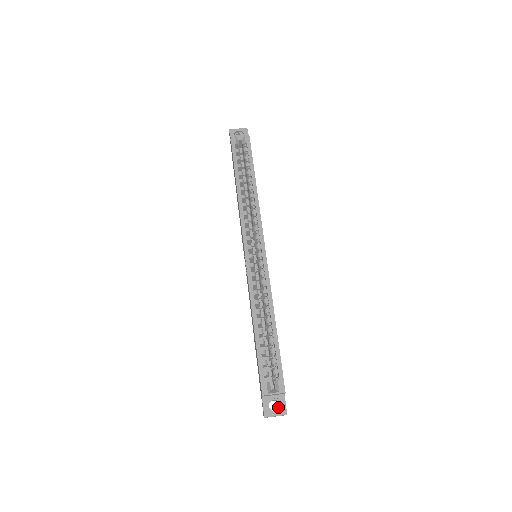
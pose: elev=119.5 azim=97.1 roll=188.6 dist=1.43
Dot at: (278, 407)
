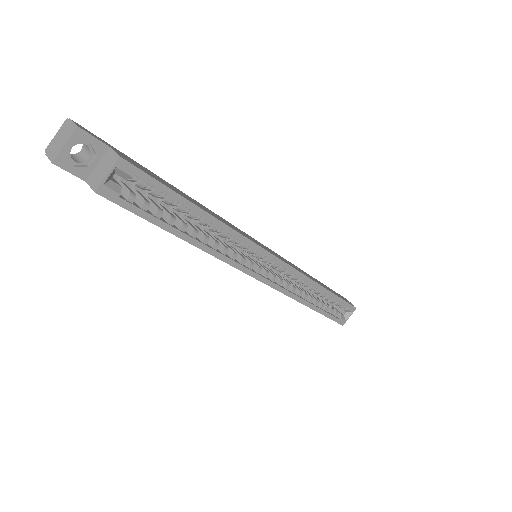
Dot at: occluded
